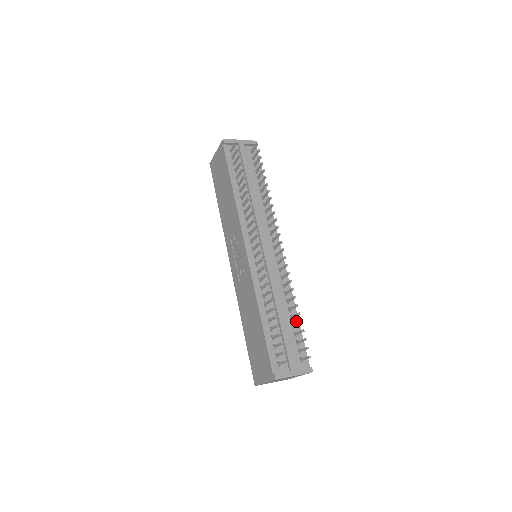
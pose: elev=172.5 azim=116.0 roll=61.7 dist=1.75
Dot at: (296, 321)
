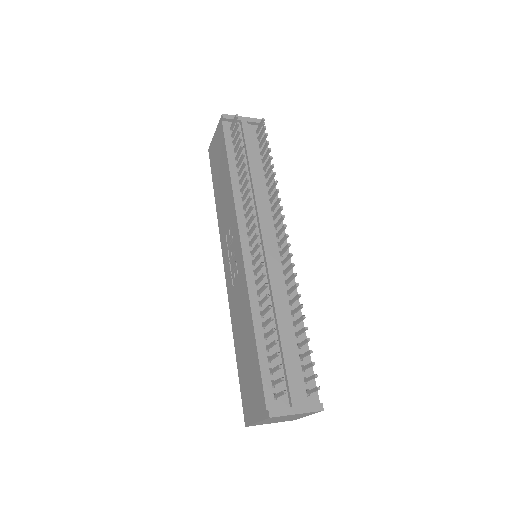
Dot at: (303, 340)
